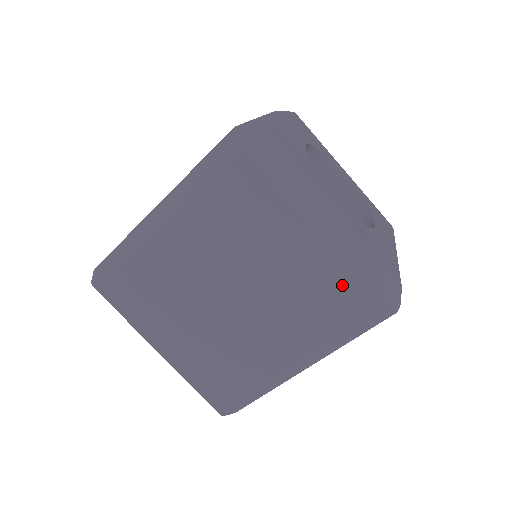
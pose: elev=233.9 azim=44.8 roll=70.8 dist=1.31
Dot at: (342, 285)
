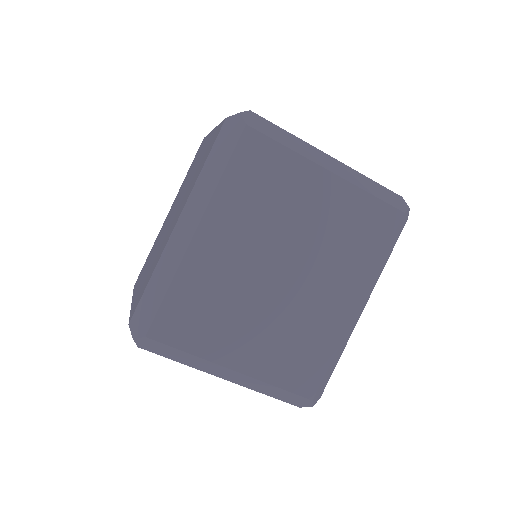
Dot at: (366, 211)
